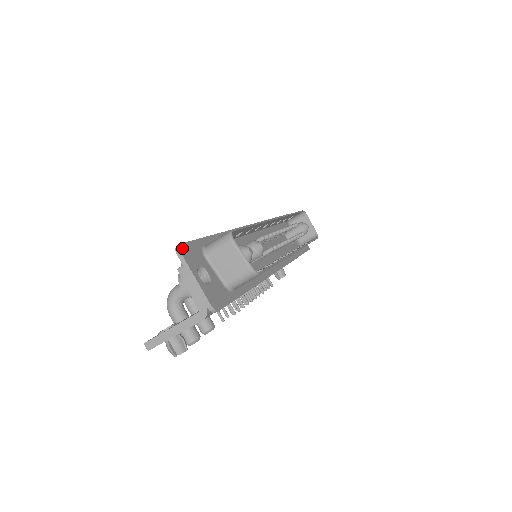
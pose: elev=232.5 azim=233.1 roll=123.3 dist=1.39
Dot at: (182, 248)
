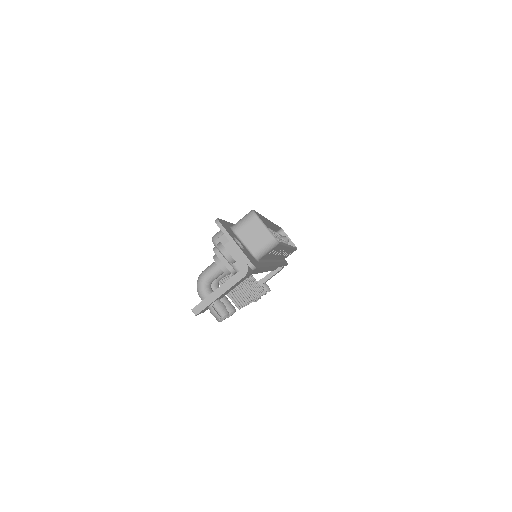
Dot at: (220, 221)
